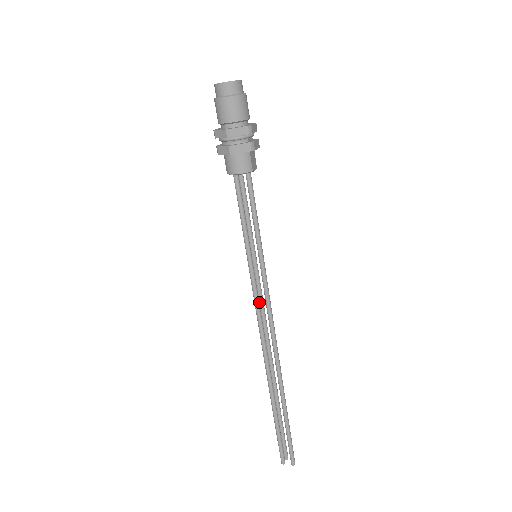
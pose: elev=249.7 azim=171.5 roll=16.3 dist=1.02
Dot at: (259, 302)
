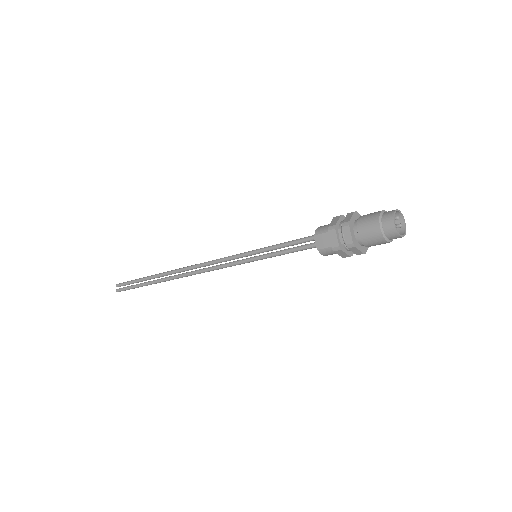
Dot at: occluded
